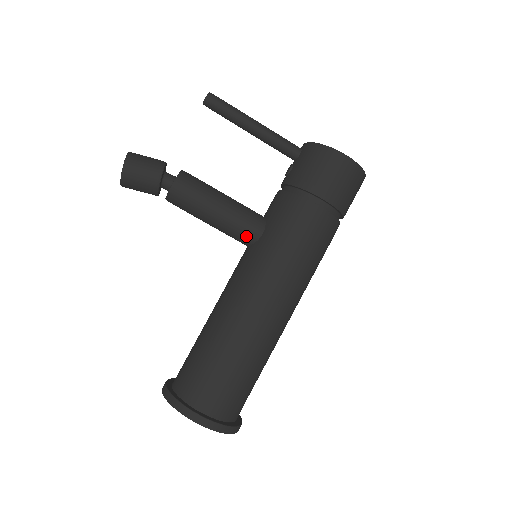
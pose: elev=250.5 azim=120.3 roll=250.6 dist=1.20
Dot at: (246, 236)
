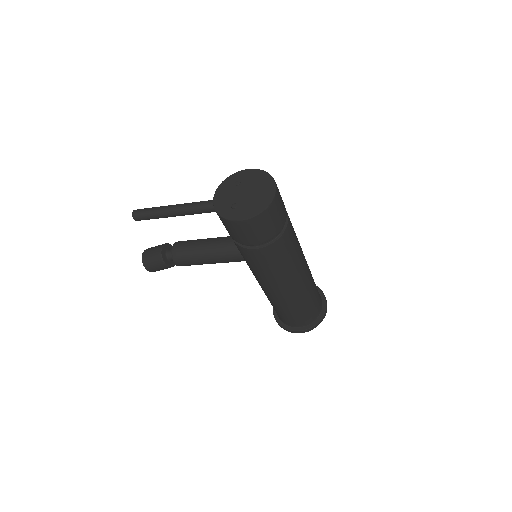
Dot at: occluded
